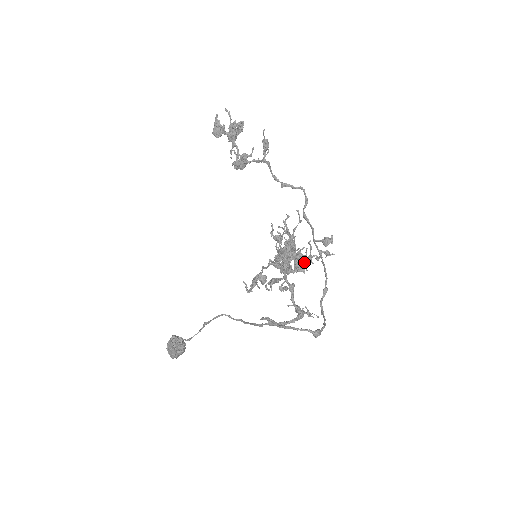
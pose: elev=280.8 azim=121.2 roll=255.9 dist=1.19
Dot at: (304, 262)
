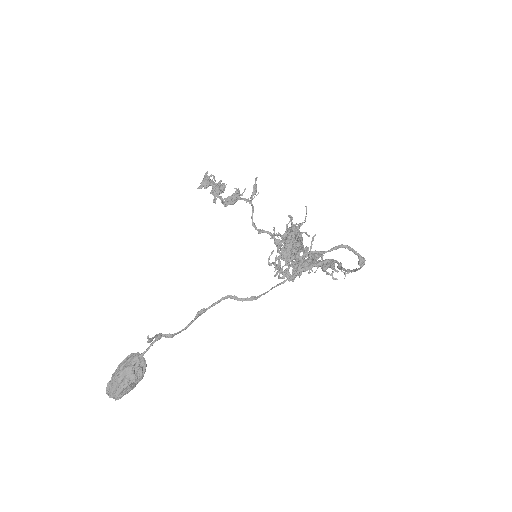
Dot at: (305, 260)
